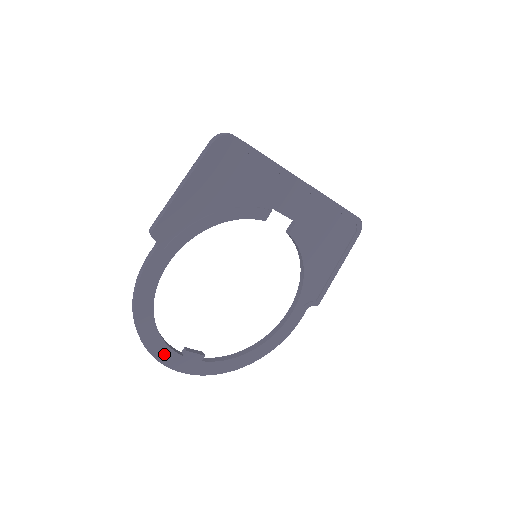
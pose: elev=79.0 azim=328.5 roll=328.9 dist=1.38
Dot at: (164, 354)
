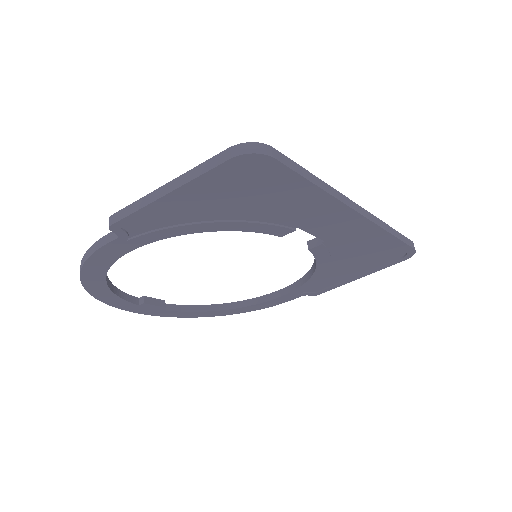
Dot at: (116, 302)
